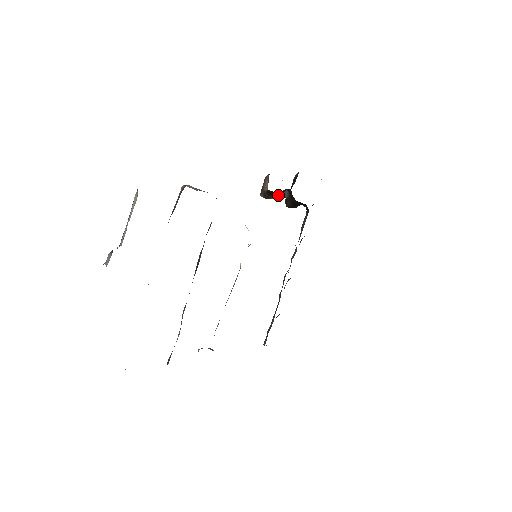
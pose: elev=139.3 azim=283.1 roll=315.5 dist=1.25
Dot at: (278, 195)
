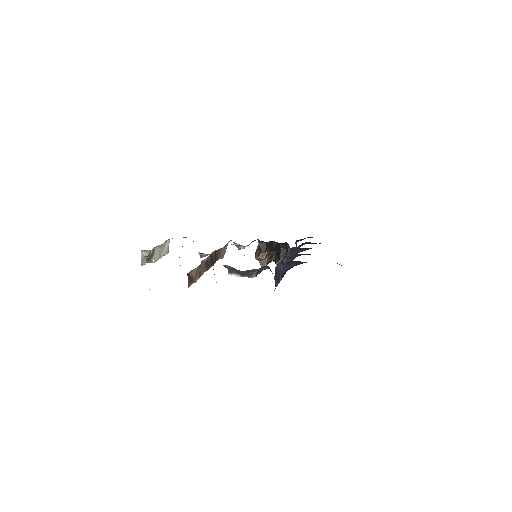
Dot at: occluded
